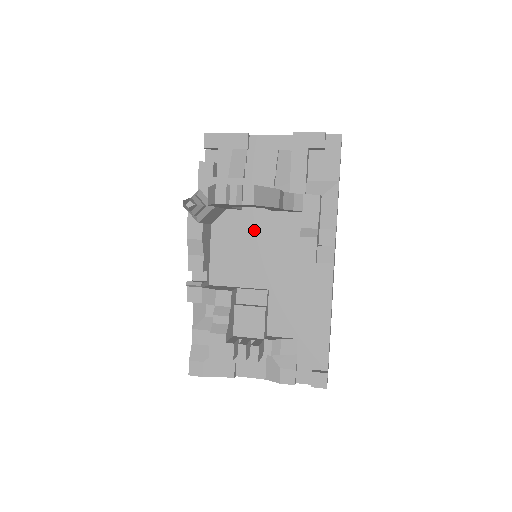
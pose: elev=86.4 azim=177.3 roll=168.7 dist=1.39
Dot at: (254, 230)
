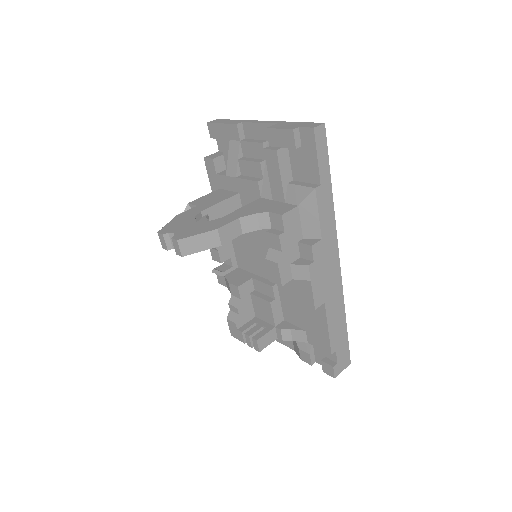
Dot at: occluded
